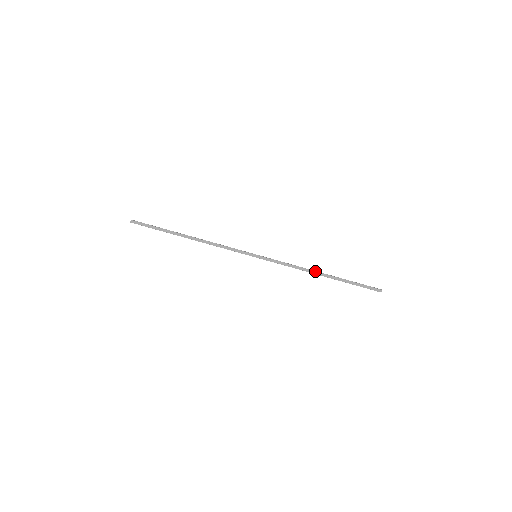
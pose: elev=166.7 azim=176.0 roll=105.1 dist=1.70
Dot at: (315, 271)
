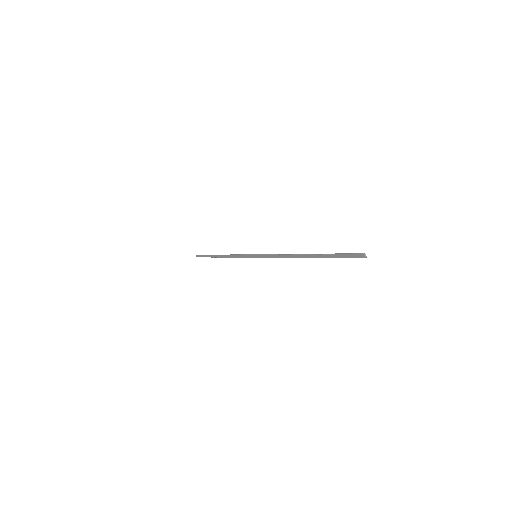
Dot at: (296, 254)
